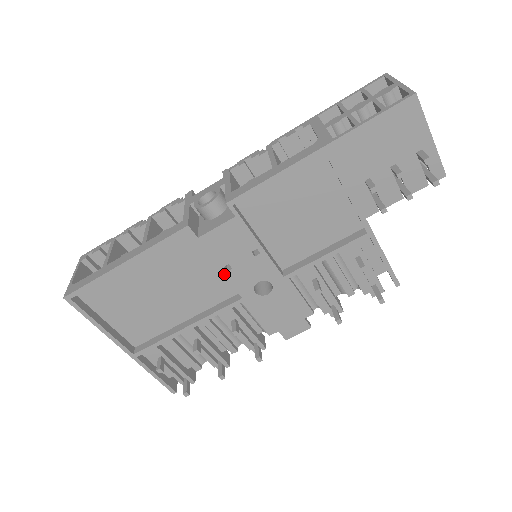
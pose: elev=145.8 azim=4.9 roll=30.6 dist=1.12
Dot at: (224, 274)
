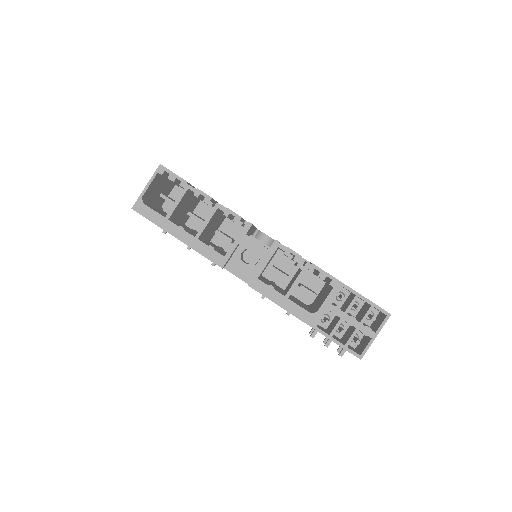
Dot at: occluded
